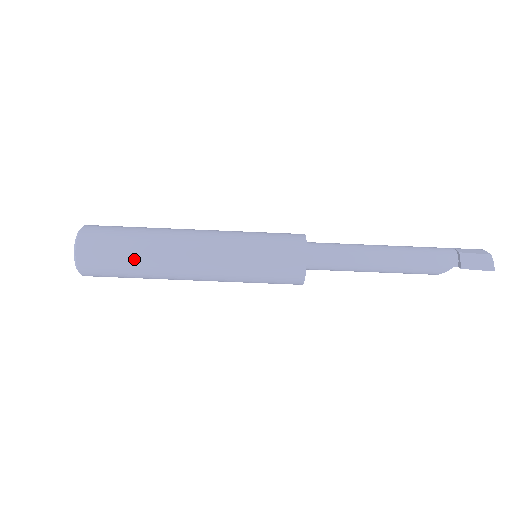
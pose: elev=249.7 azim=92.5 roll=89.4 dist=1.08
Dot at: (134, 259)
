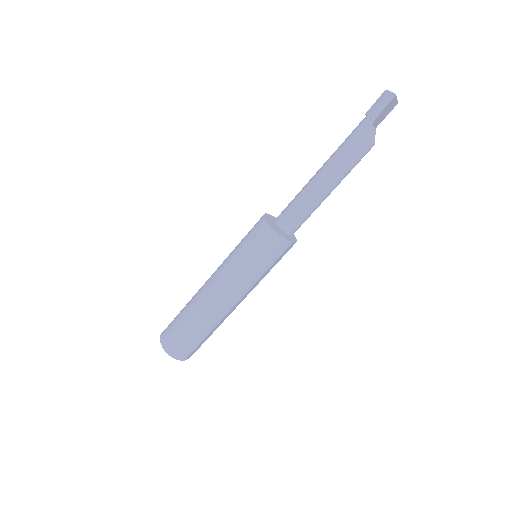
Dot at: (189, 322)
